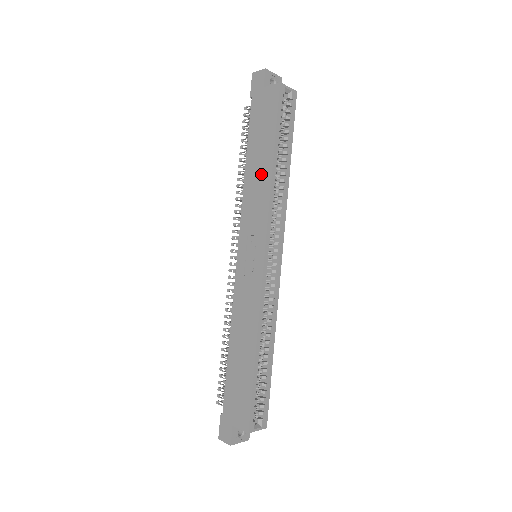
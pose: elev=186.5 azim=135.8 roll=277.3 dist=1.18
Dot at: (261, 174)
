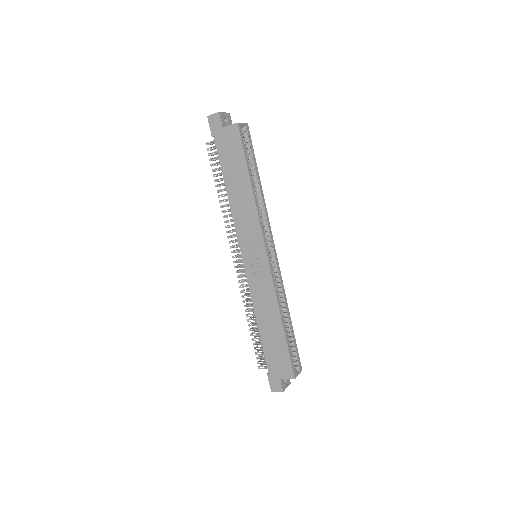
Dot at: (244, 196)
